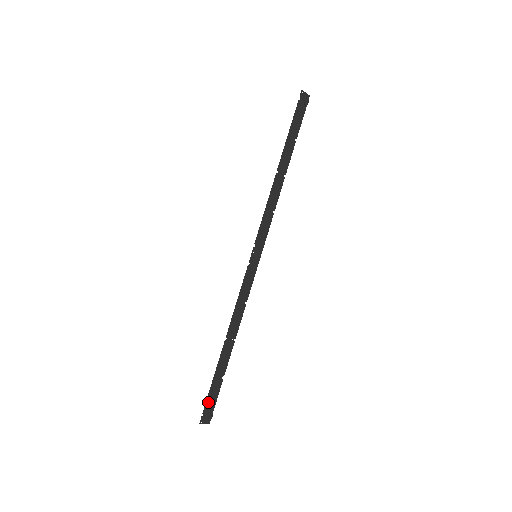
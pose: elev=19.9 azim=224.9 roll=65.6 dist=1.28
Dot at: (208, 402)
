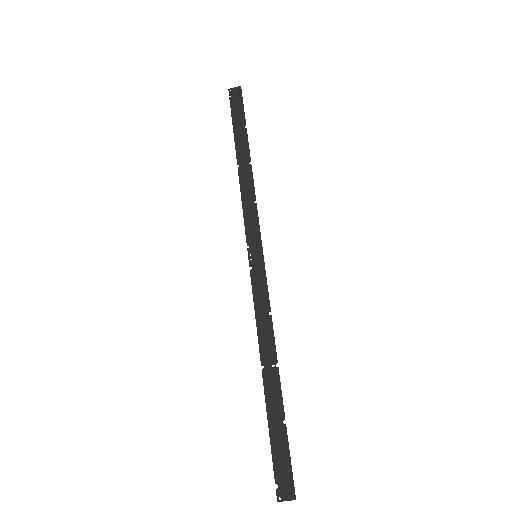
Dot at: (276, 464)
